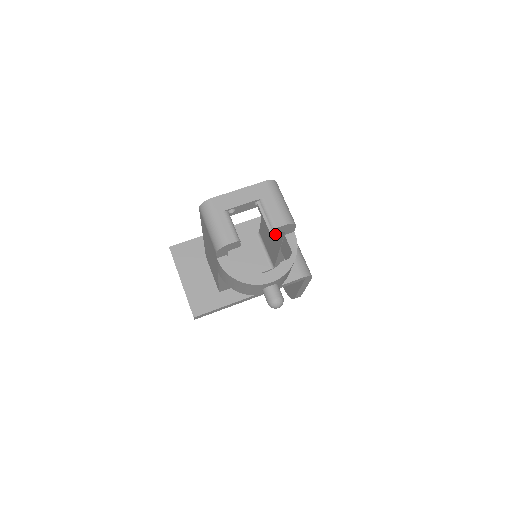
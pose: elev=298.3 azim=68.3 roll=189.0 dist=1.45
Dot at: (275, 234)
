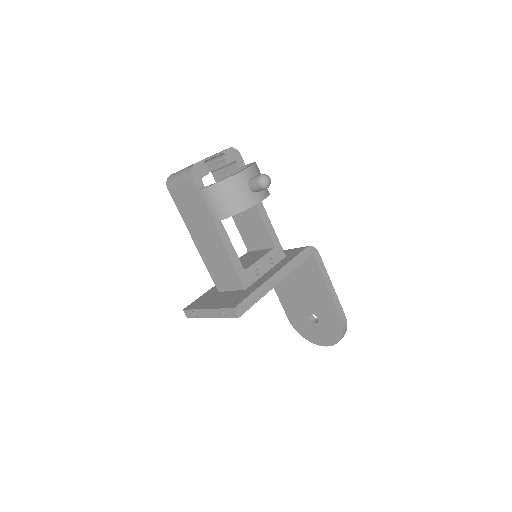
Dot at: occluded
